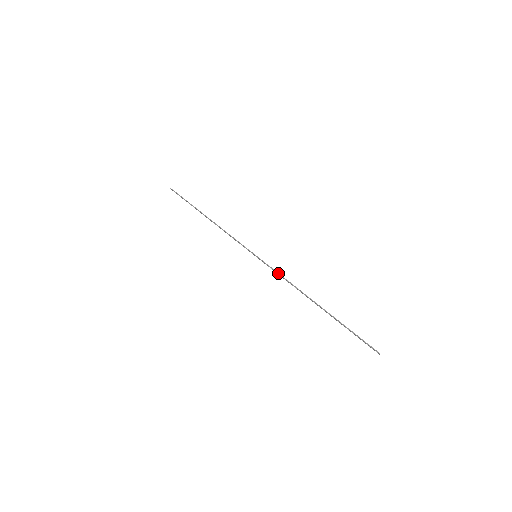
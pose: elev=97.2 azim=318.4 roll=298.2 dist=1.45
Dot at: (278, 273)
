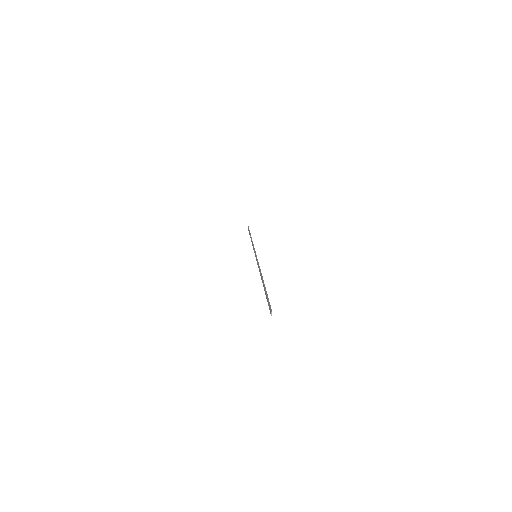
Dot at: occluded
